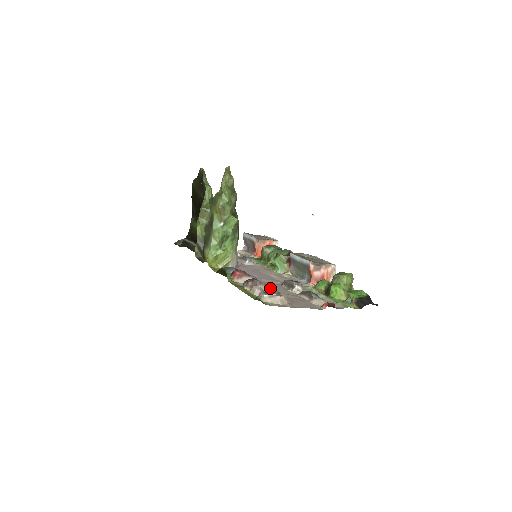
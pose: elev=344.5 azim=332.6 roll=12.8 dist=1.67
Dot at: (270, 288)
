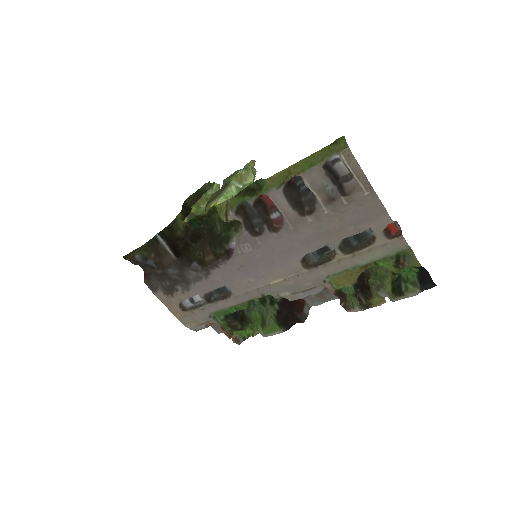
Dot at: (316, 204)
